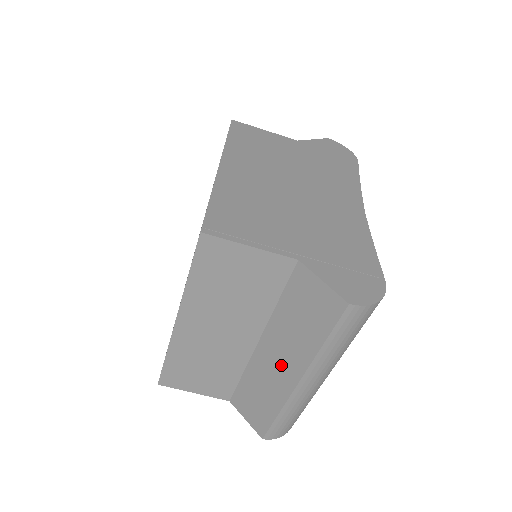
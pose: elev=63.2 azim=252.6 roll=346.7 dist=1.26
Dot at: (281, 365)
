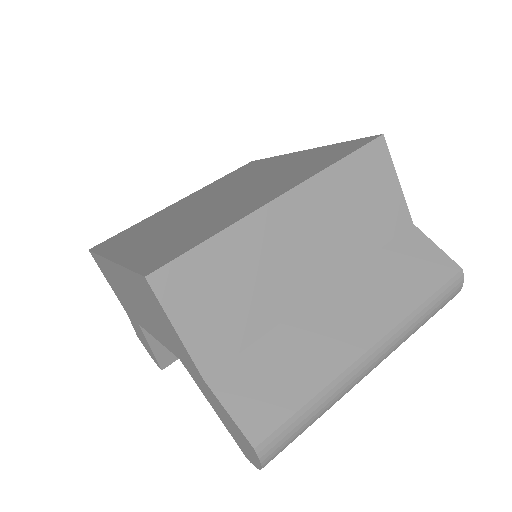
Dot at: (350, 323)
